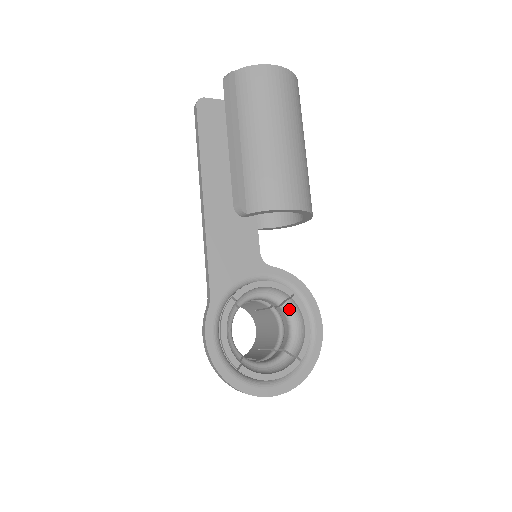
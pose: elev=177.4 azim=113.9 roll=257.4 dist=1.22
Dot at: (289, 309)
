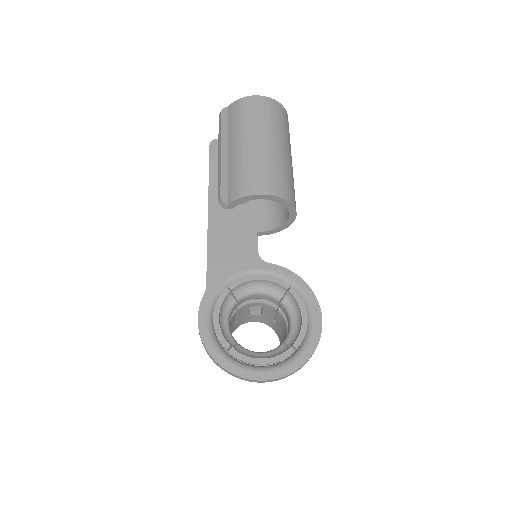
Dot at: (289, 304)
